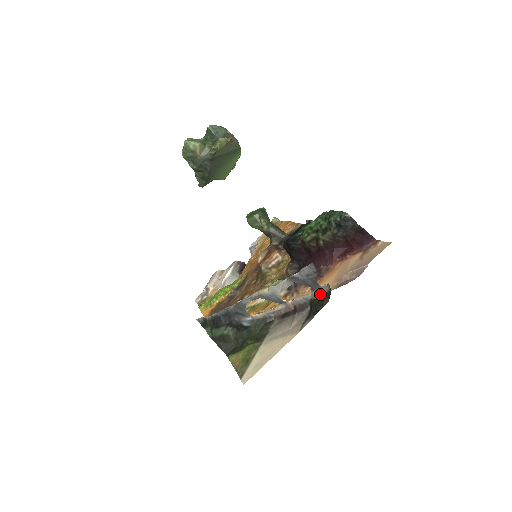
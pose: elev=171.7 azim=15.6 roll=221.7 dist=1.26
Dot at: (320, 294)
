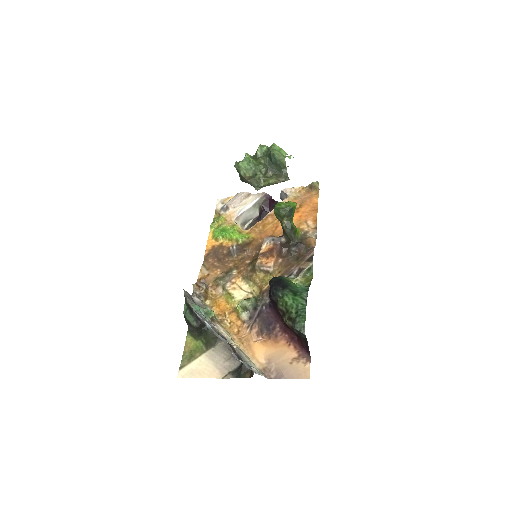
Dot at: (249, 366)
